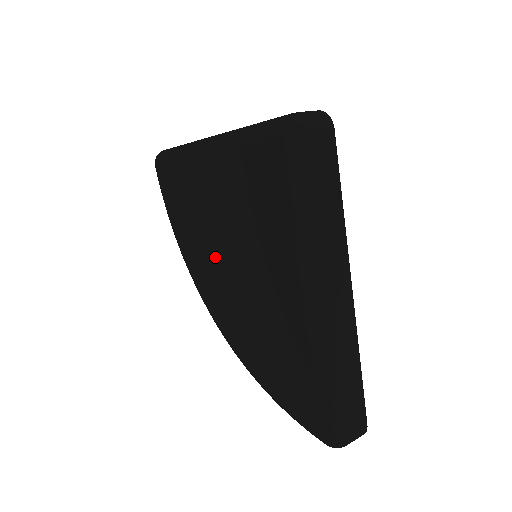
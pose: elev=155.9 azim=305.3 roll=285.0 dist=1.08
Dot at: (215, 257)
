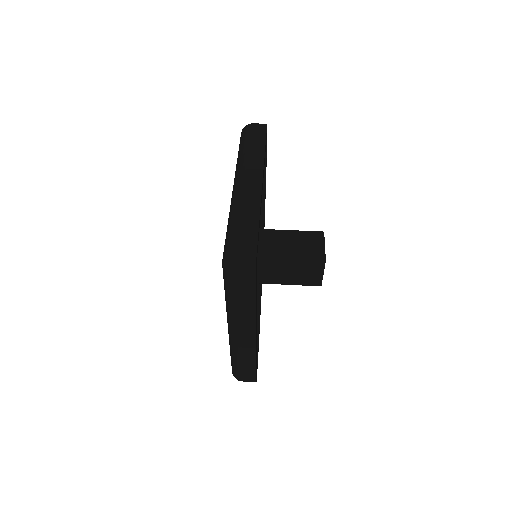
Dot at: occluded
